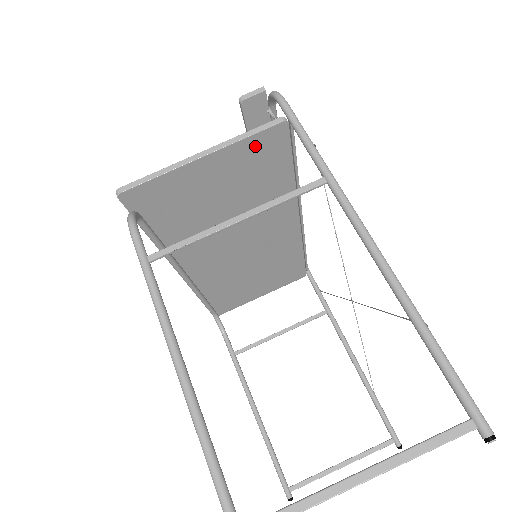
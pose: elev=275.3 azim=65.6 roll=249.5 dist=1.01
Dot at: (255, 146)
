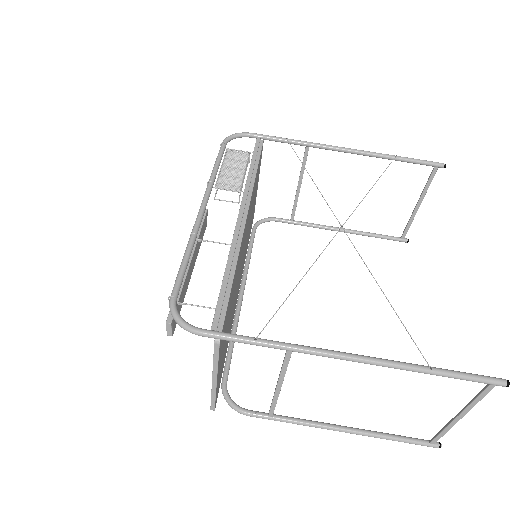
Dot at: (221, 346)
